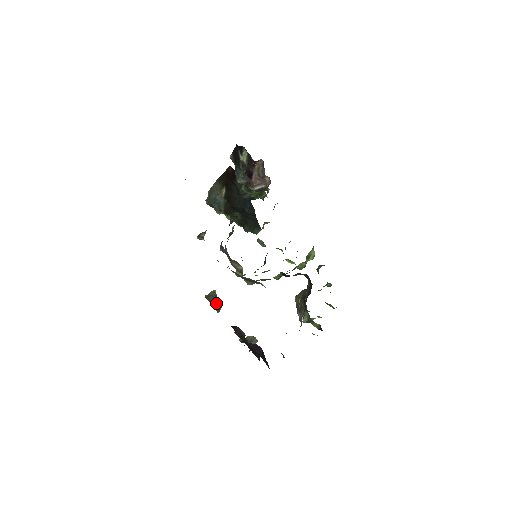
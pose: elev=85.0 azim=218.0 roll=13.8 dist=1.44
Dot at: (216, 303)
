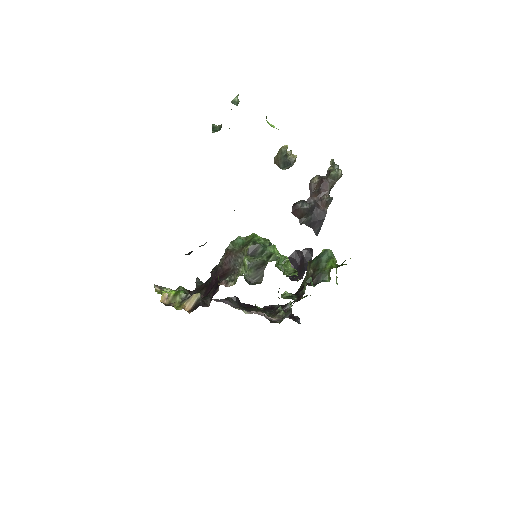
Dot at: (286, 164)
